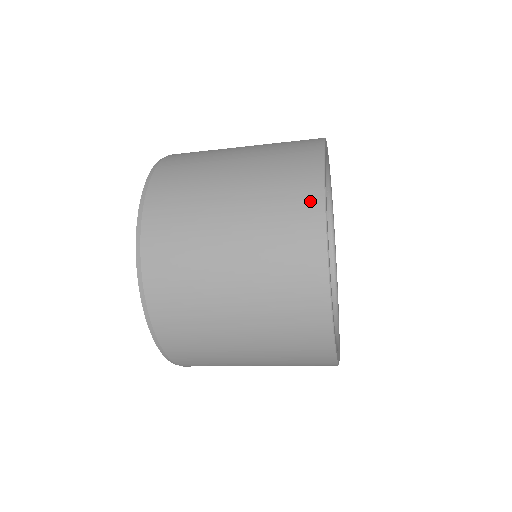
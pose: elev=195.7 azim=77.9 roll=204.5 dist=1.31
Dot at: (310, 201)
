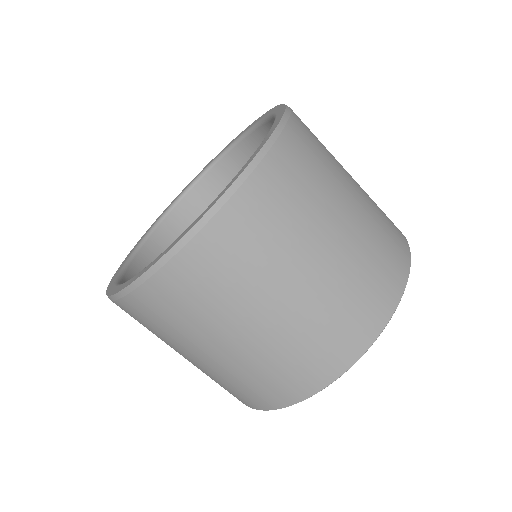
Dot at: occluded
